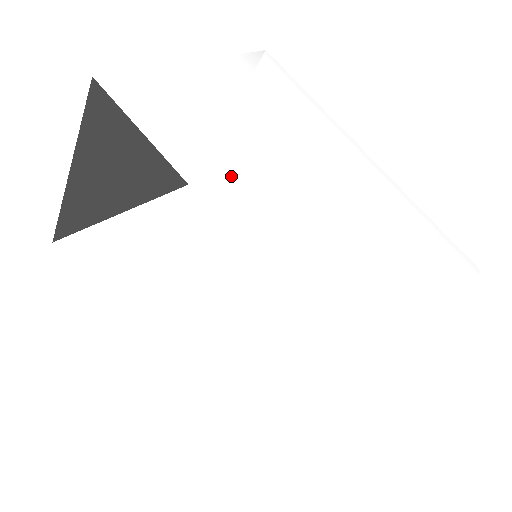
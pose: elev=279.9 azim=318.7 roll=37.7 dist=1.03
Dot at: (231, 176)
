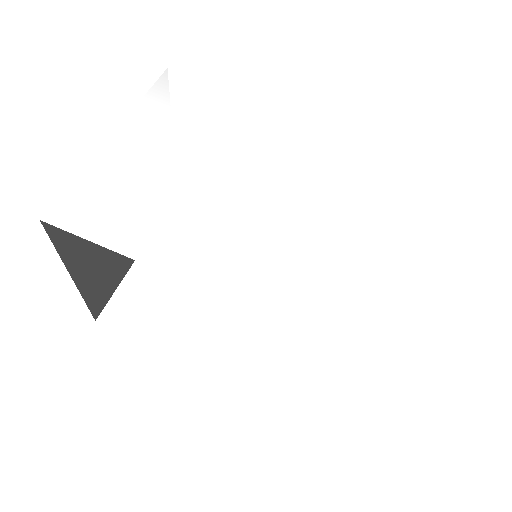
Dot at: (191, 237)
